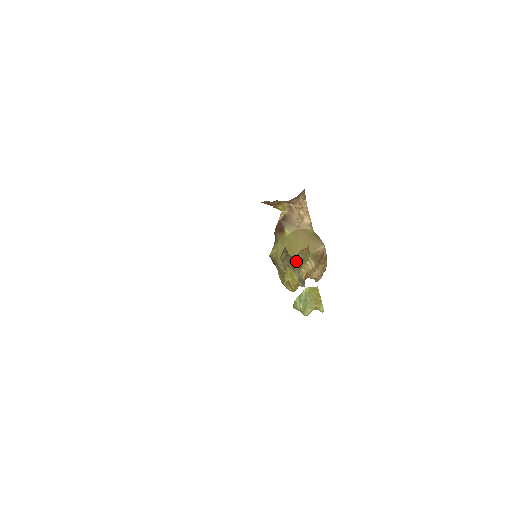
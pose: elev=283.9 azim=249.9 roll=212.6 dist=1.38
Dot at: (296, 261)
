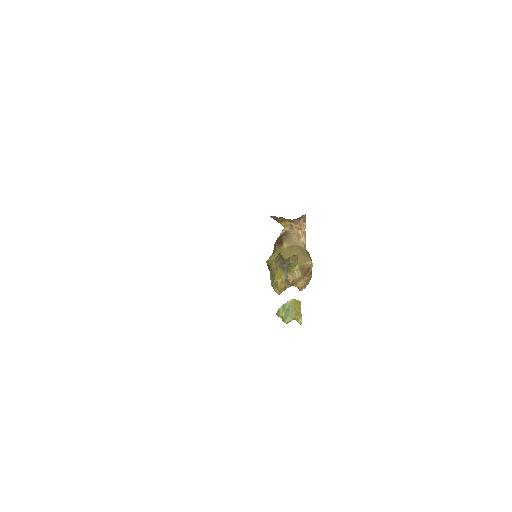
Dot at: (286, 264)
